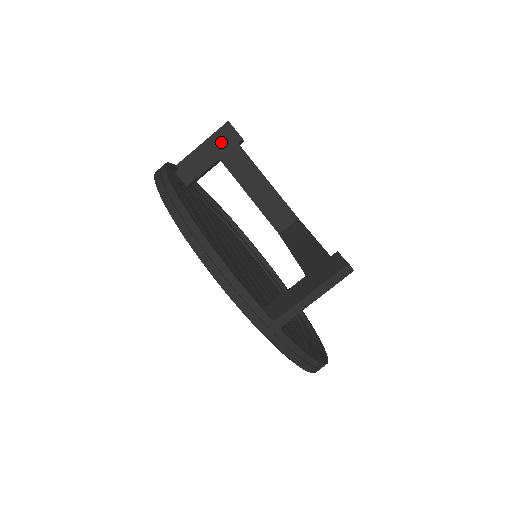
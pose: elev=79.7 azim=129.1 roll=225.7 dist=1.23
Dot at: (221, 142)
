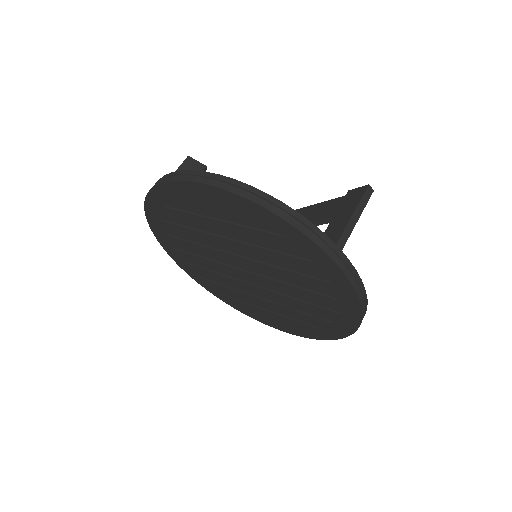
Dot at: occluded
